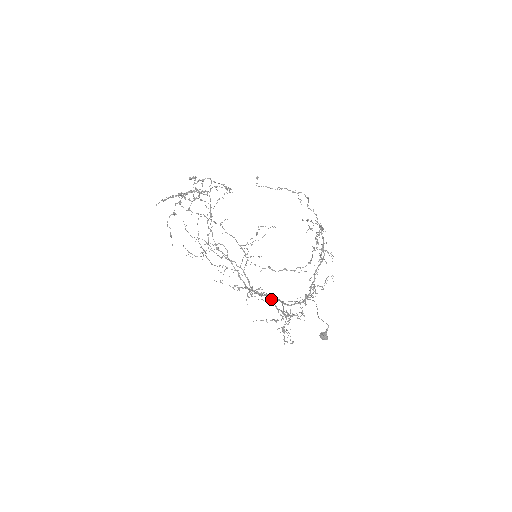
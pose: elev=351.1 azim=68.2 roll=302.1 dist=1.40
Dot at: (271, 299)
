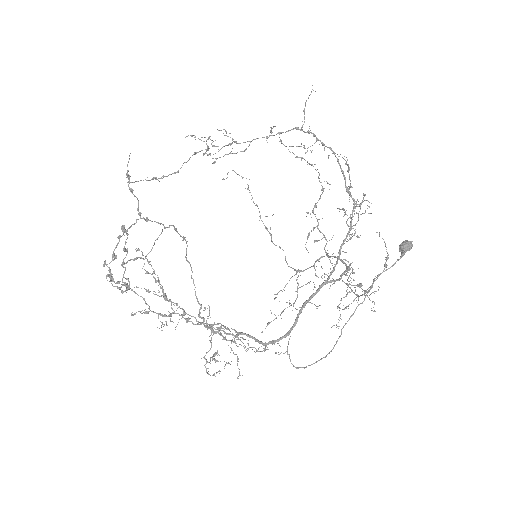
Dot at: (325, 146)
